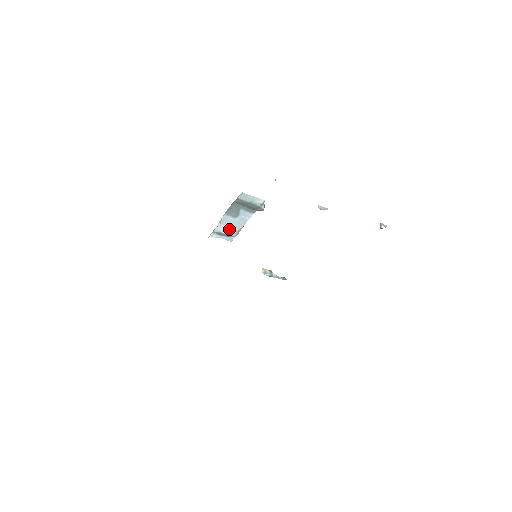
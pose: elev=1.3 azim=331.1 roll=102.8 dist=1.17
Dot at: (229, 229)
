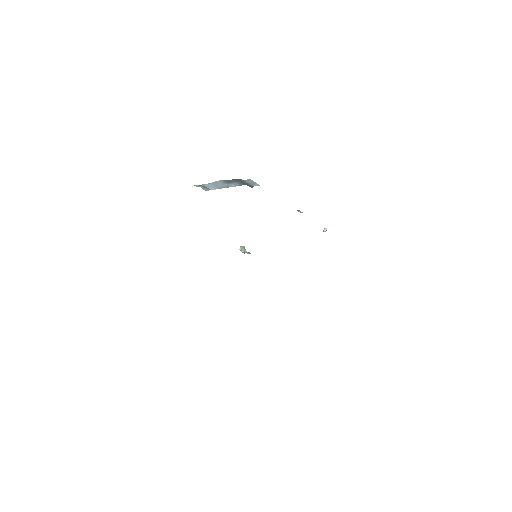
Dot at: (213, 186)
